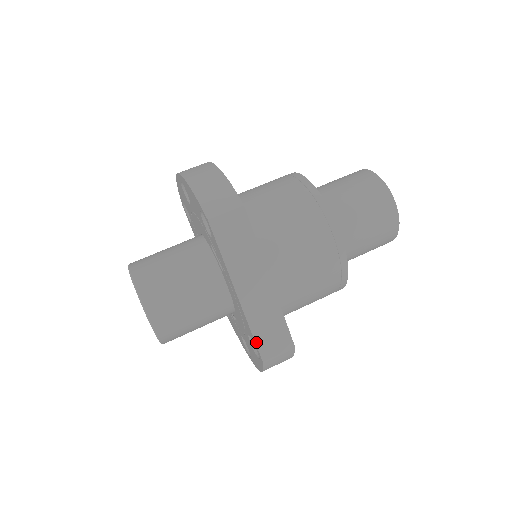
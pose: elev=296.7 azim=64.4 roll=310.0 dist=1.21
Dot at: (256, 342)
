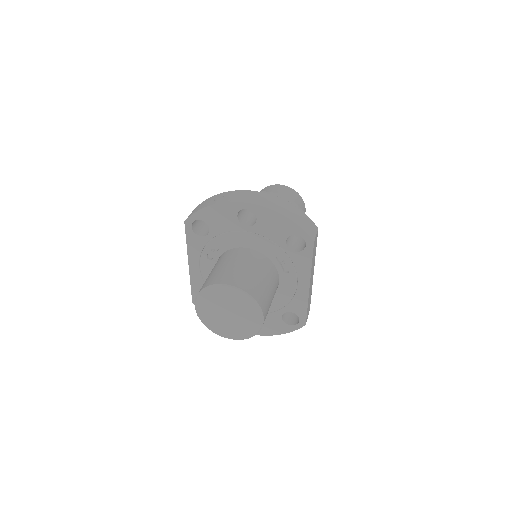
Dot at: occluded
